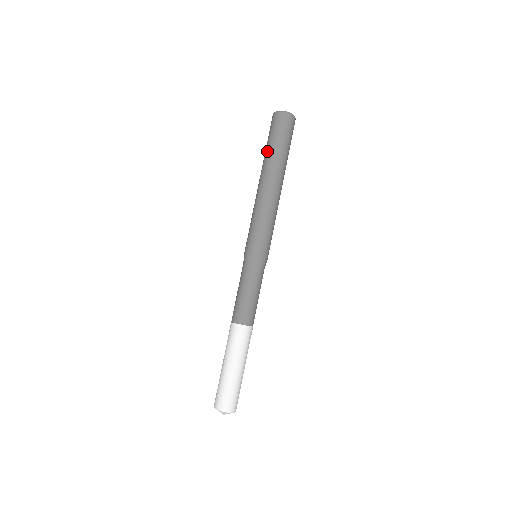
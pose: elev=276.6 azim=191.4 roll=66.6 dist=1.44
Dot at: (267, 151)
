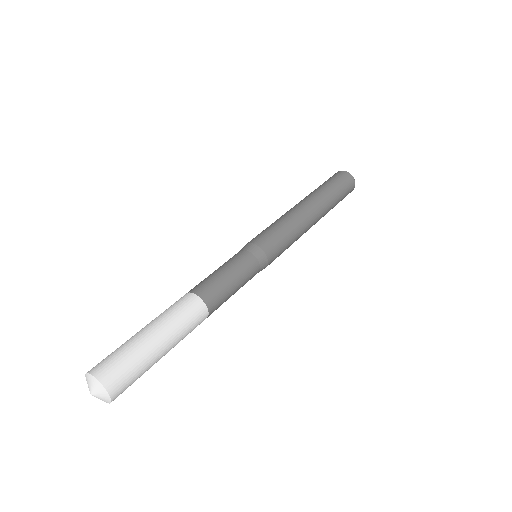
Dot at: (319, 187)
